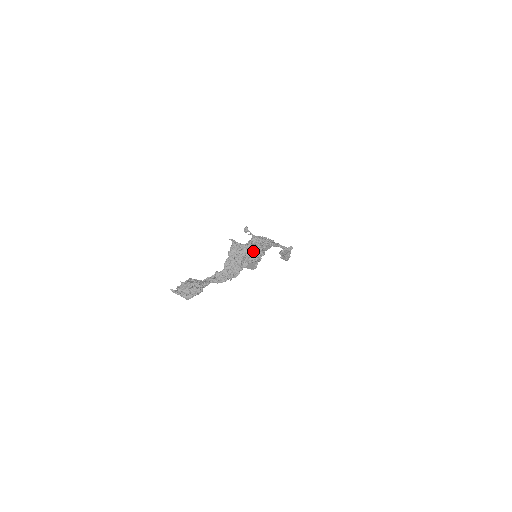
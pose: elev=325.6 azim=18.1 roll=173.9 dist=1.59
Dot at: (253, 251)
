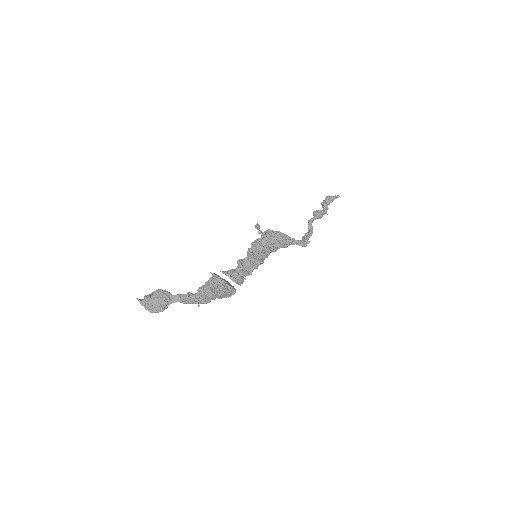
Dot at: (229, 292)
